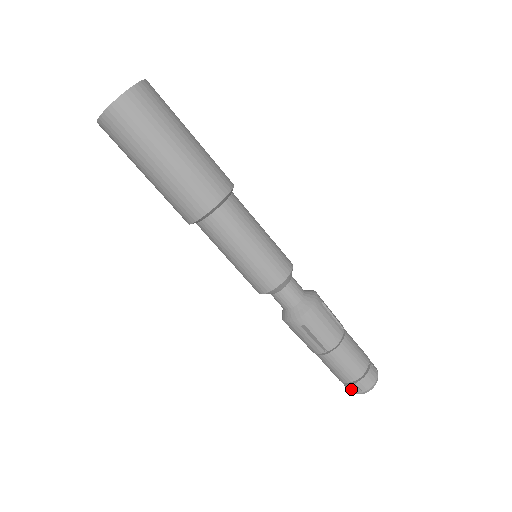
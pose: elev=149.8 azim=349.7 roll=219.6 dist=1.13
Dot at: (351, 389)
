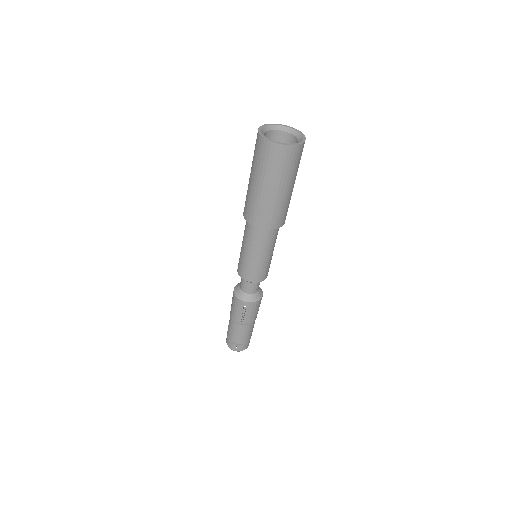
Dot at: (231, 345)
